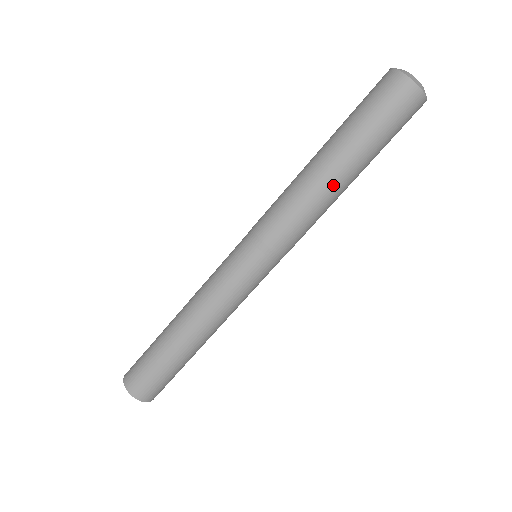
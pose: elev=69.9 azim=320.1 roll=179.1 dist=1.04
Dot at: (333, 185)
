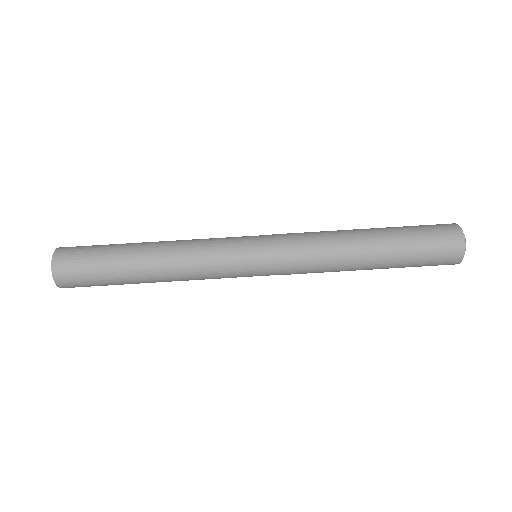
Dot at: (357, 235)
